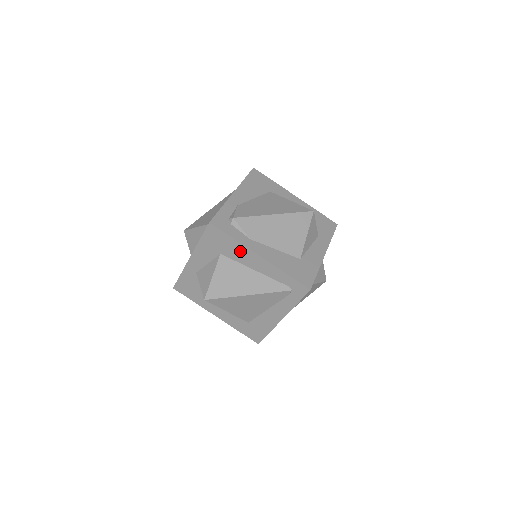
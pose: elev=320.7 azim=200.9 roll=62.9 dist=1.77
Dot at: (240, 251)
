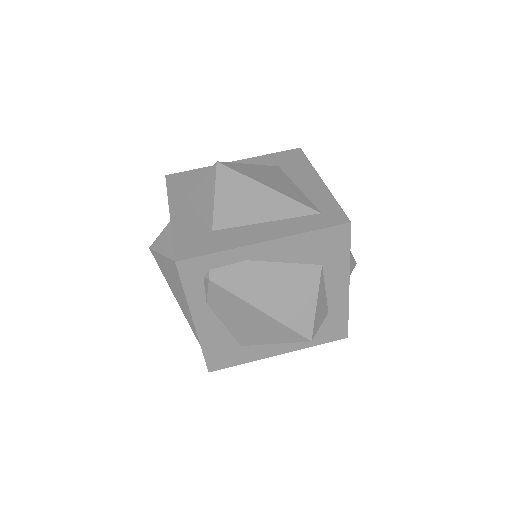
Dot at: occluded
